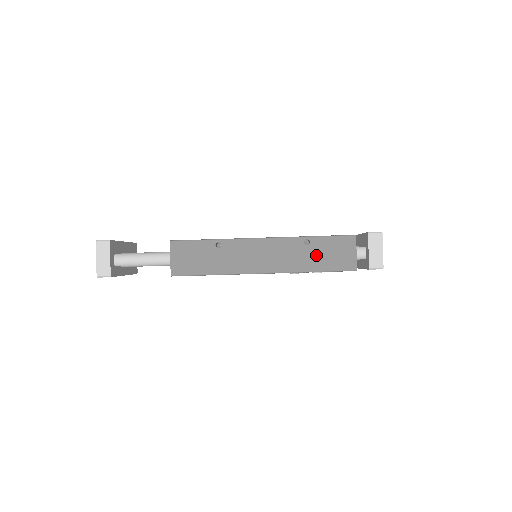
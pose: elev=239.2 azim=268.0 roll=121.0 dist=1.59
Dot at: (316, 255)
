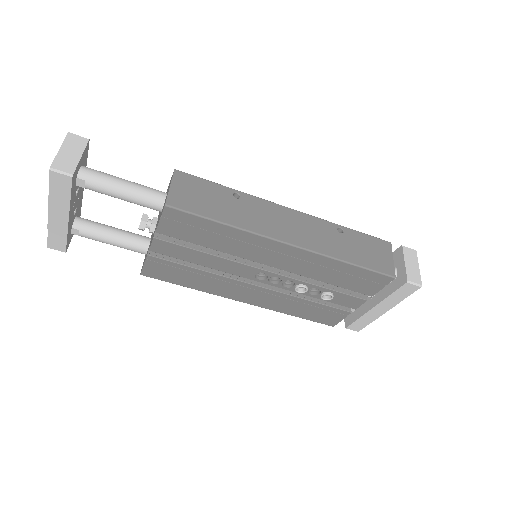
Dot at: (350, 246)
